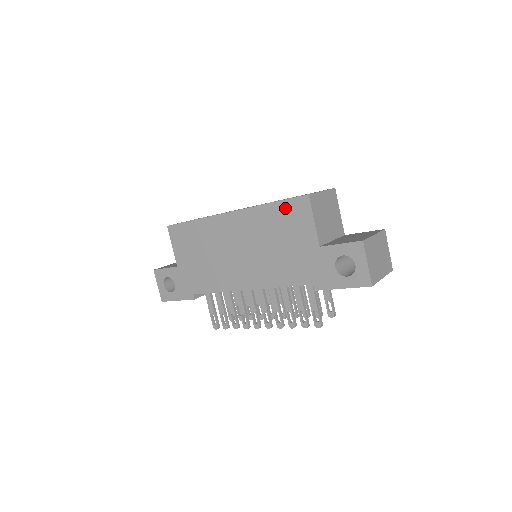
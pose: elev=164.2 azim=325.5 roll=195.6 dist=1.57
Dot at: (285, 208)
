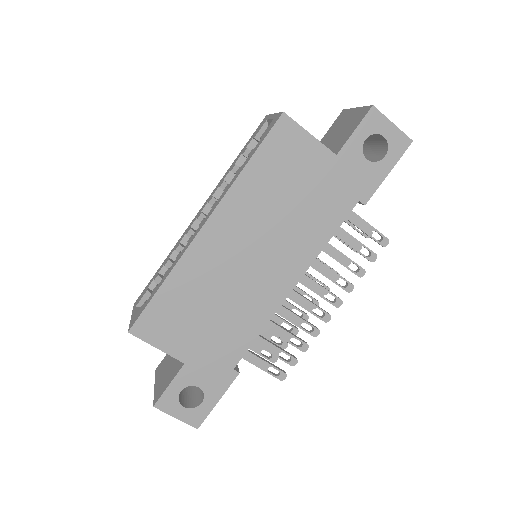
Dot at: (269, 152)
